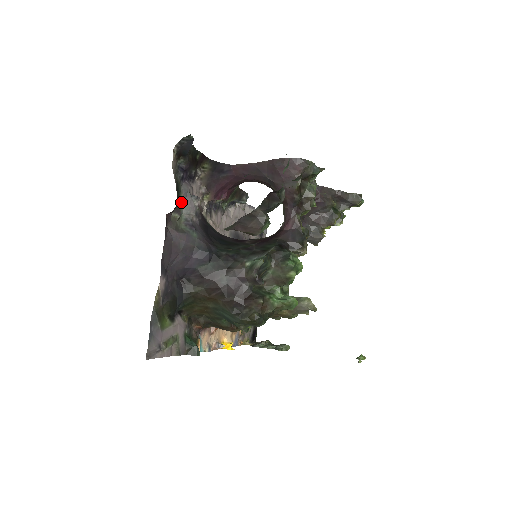
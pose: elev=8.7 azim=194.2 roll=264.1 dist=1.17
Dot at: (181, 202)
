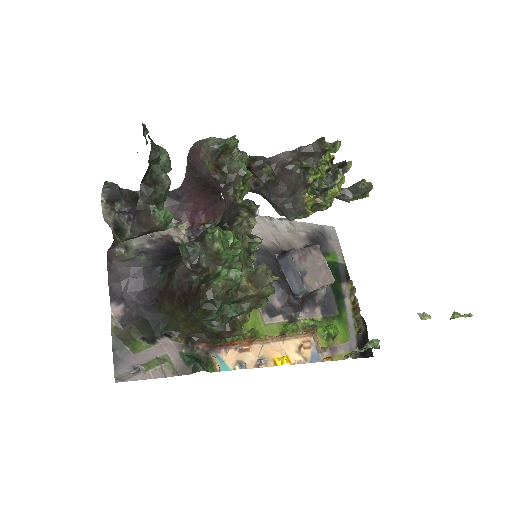
Dot at: occluded
